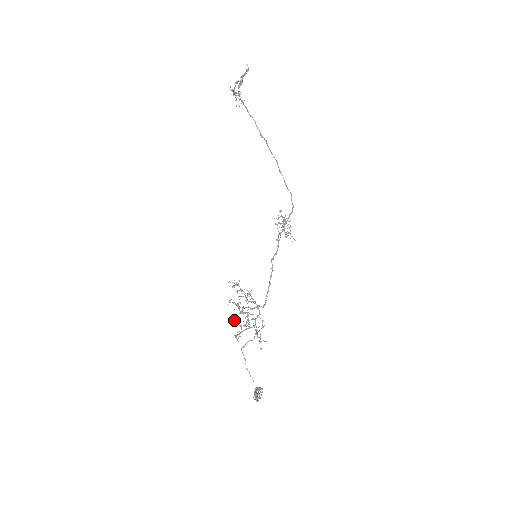
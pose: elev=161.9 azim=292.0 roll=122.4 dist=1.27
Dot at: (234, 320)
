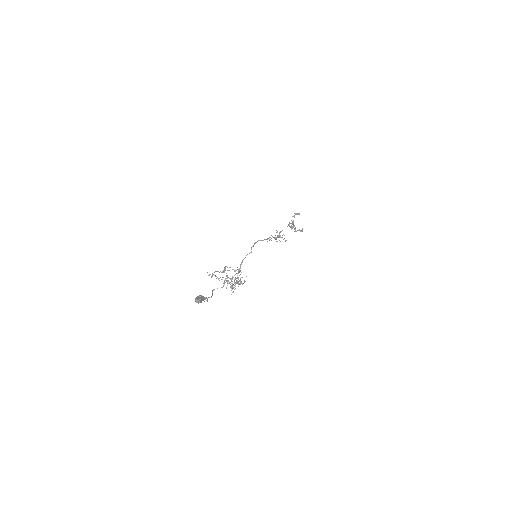
Dot at: (215, 271)
